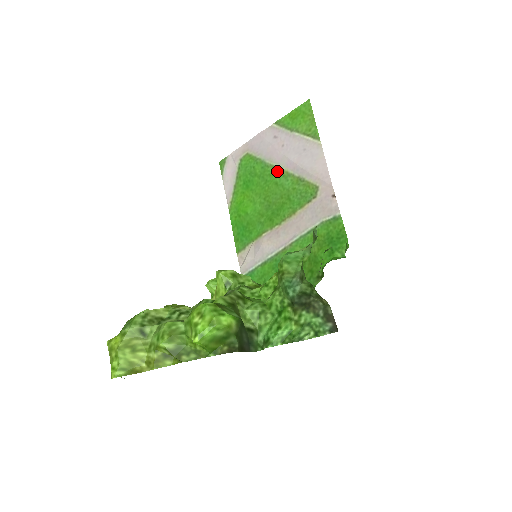
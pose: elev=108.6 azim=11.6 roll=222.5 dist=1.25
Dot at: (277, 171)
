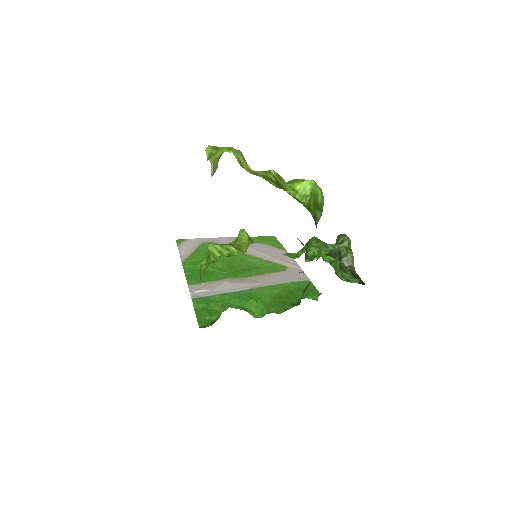
Dot at: (244, 254)
